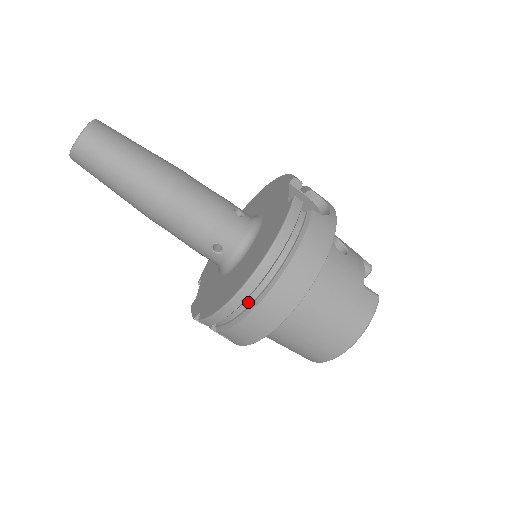
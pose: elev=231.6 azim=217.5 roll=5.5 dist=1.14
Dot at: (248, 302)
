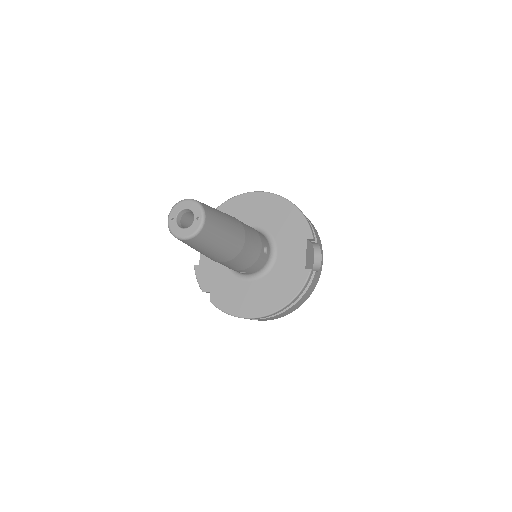
Dot at: occluded
